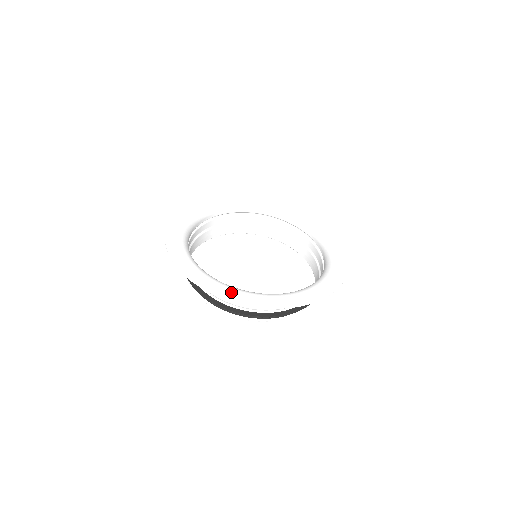
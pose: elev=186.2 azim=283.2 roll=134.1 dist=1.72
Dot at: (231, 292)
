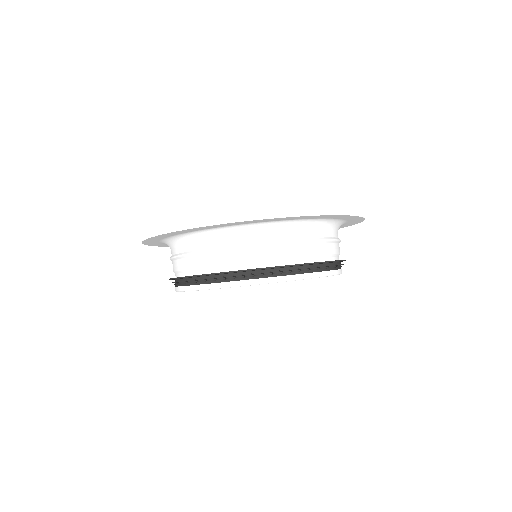
Dot at: (182, 232)
